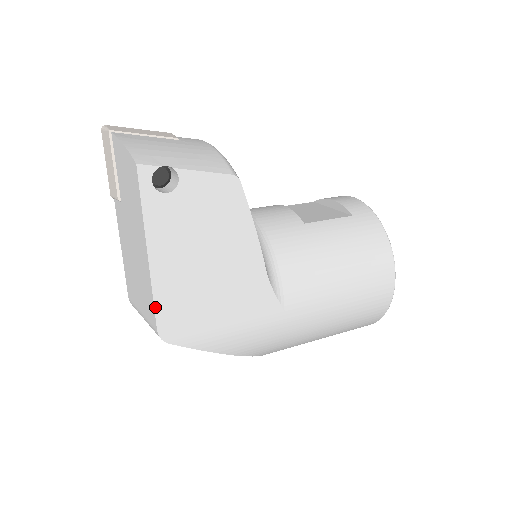
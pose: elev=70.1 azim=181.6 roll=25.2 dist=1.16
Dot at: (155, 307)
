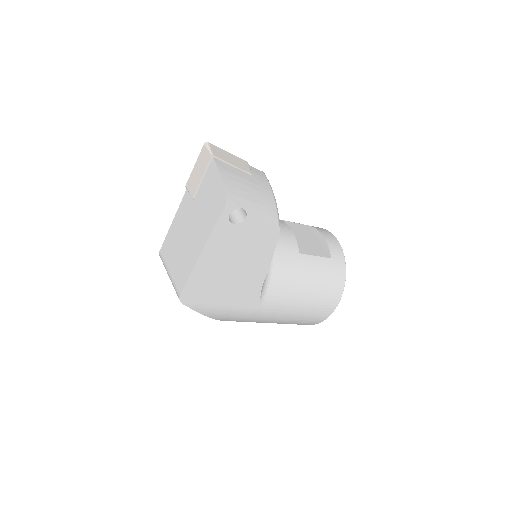
Dot at: (187, 282)
